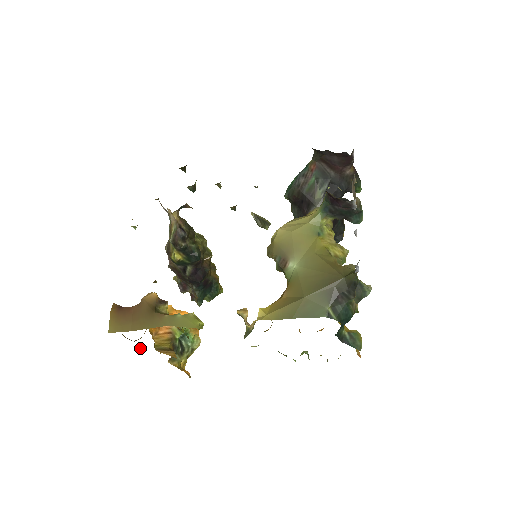
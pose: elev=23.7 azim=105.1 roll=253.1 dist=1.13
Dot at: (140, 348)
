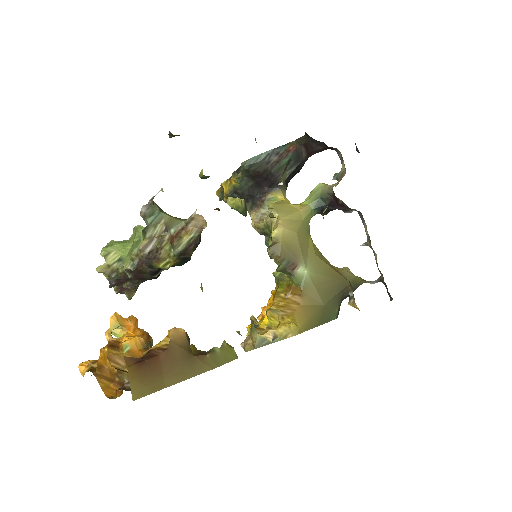
Dot at: occluded
